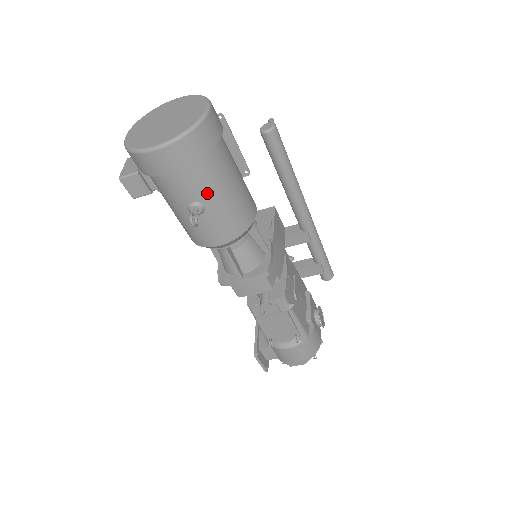
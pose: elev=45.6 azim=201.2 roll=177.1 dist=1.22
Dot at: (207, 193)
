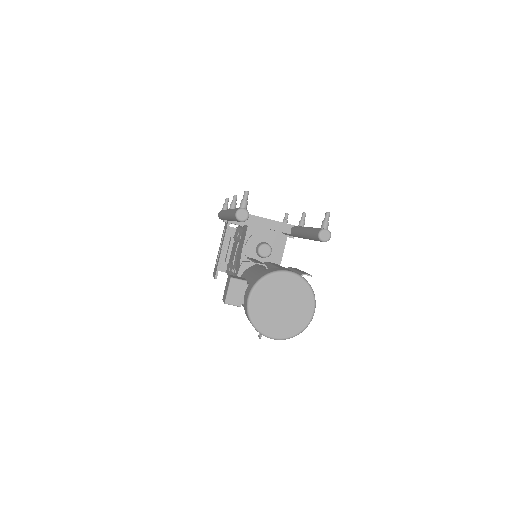
Dot at: occluded
